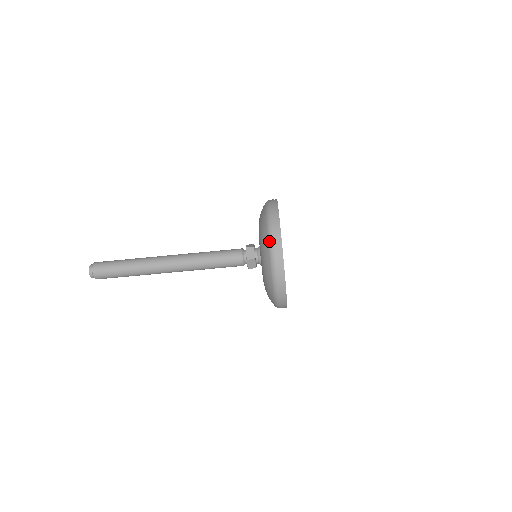
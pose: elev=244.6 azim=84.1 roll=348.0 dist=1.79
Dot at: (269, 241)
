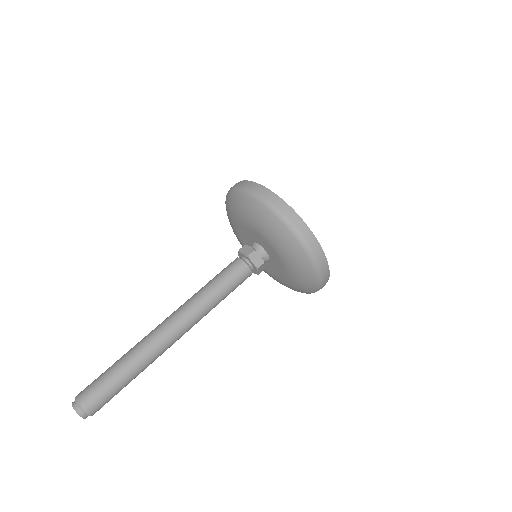
Dot at: (248, 194)
